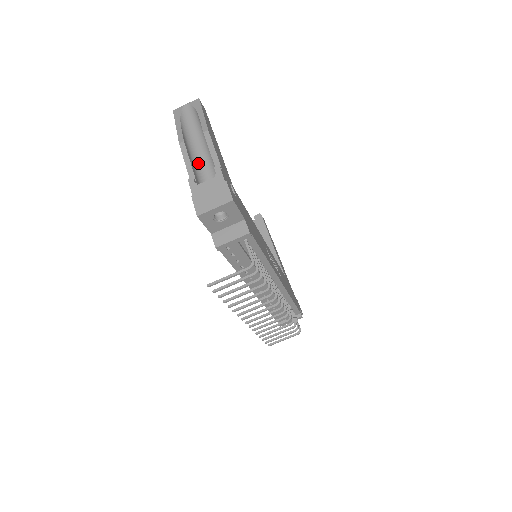
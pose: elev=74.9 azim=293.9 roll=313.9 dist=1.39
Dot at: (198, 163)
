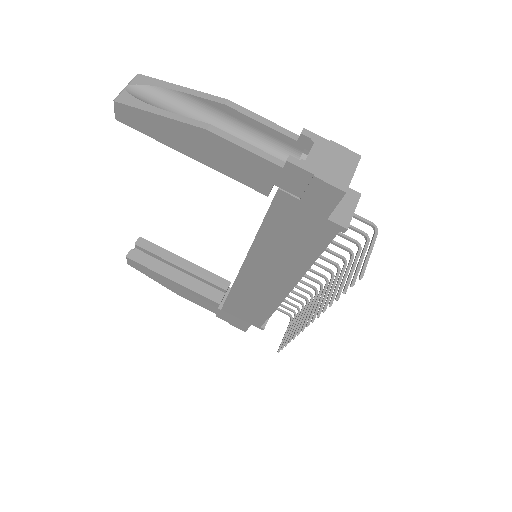
Dot at: occluded
